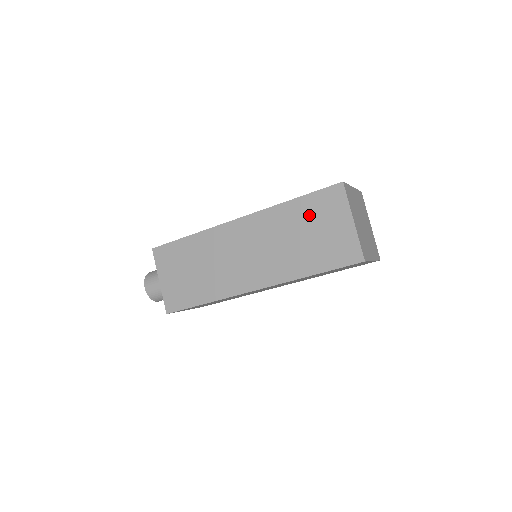
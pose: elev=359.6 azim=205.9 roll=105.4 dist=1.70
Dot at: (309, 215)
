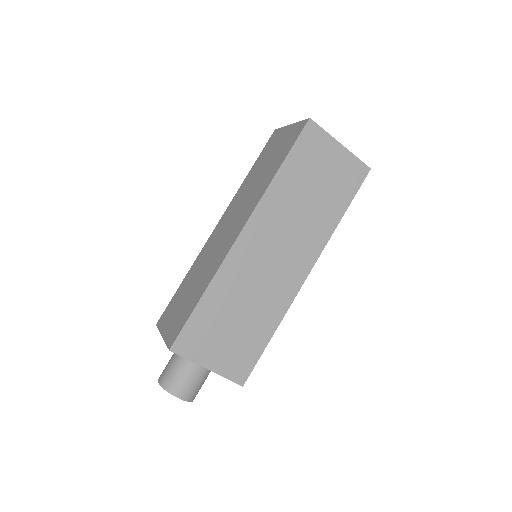
Dot at: (304, 170)
